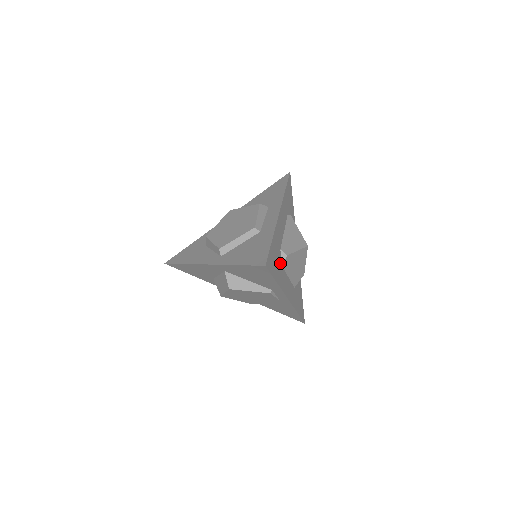
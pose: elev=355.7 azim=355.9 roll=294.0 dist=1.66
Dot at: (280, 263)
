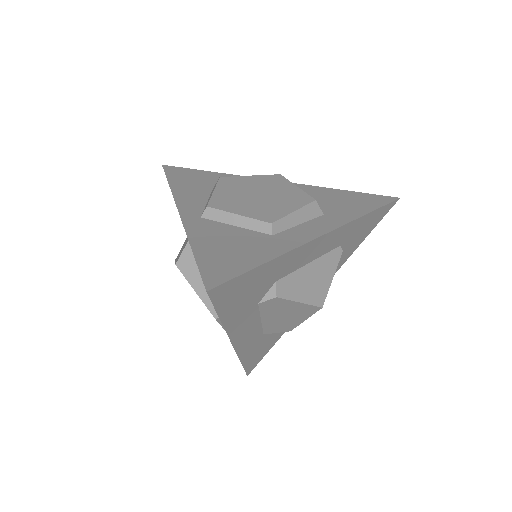
Dot at: (257, 298)
